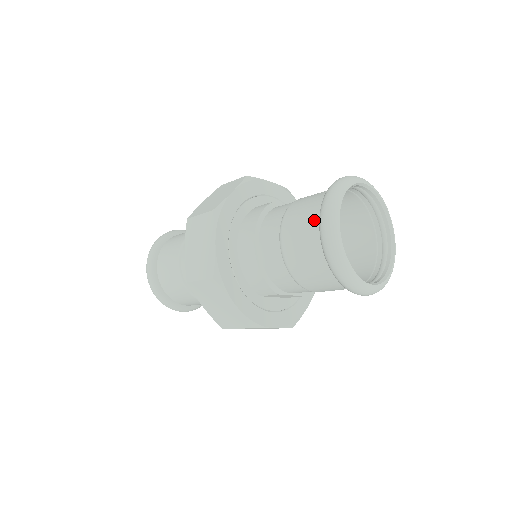
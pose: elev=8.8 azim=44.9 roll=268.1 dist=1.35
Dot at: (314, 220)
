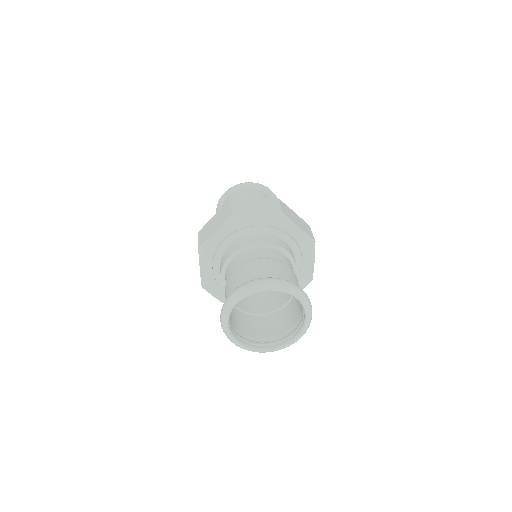
Dot at: occluded
